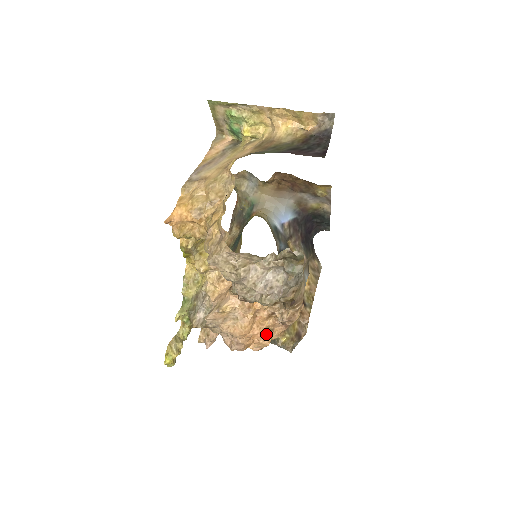
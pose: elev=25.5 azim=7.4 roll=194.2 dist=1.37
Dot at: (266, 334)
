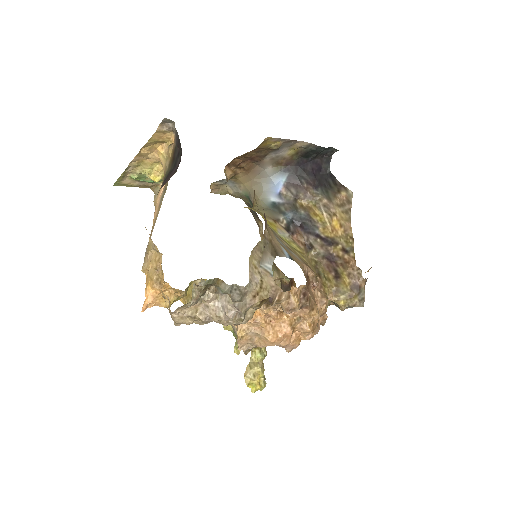
Dot at: (300, 323)
